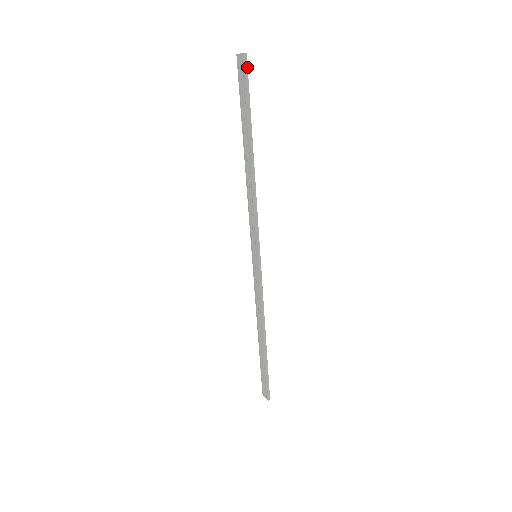
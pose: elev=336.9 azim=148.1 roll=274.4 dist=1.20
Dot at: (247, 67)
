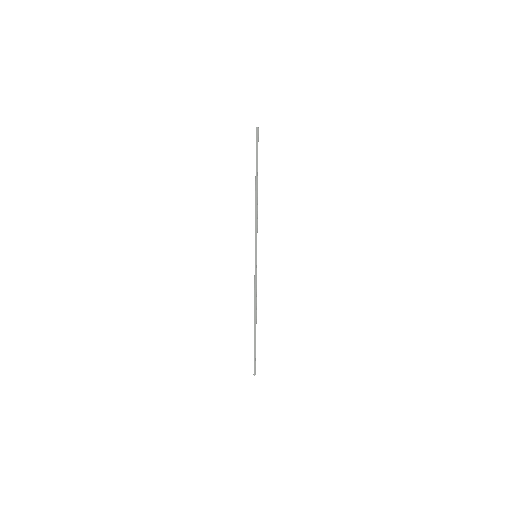
Dot at: occluded
